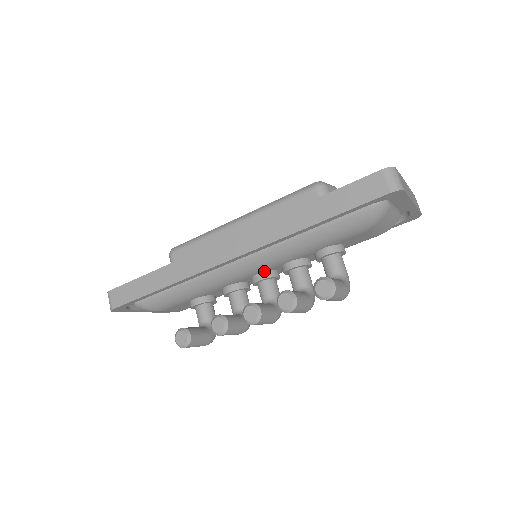
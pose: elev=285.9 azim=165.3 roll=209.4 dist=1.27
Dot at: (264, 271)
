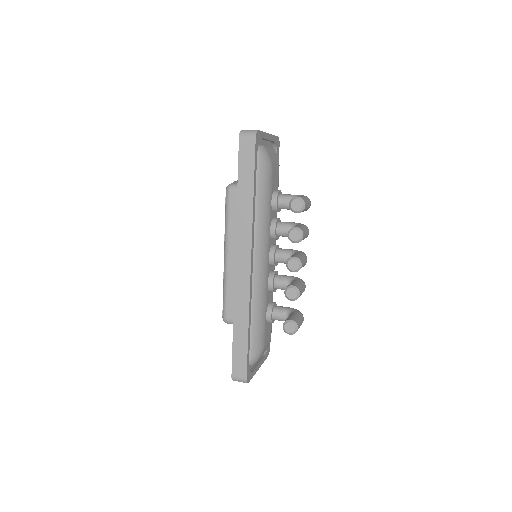
Dot at: (269, 251)
